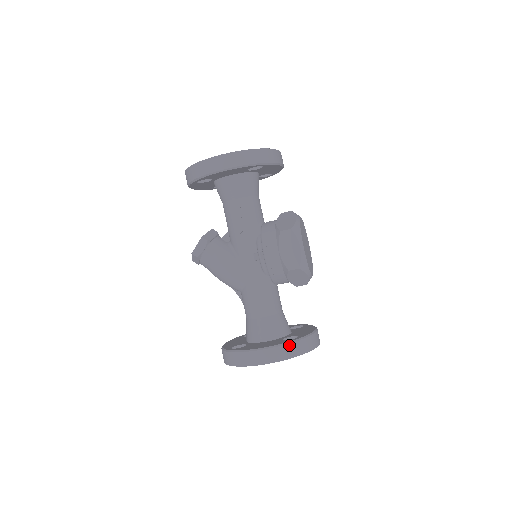
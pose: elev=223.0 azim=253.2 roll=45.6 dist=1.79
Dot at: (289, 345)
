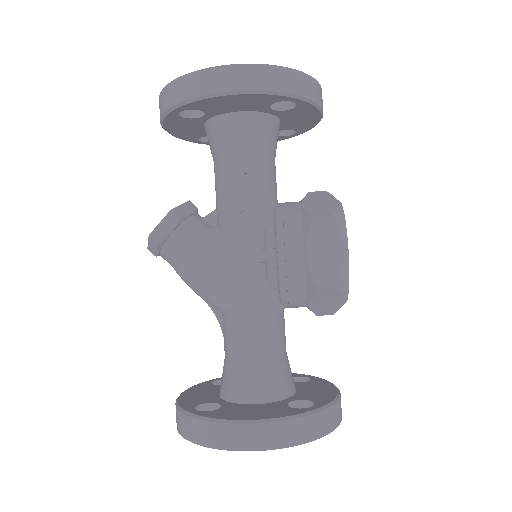
Dot at: (302, 419)
